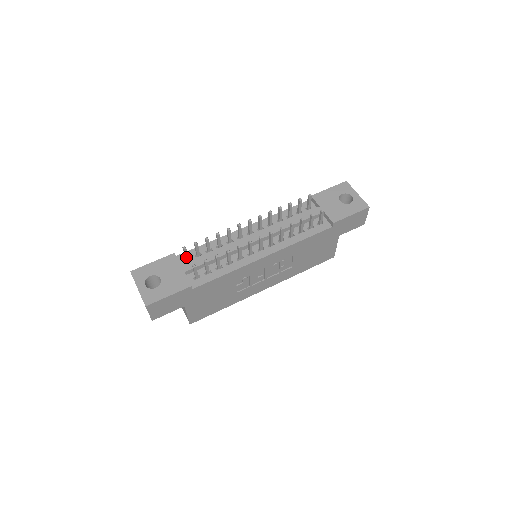
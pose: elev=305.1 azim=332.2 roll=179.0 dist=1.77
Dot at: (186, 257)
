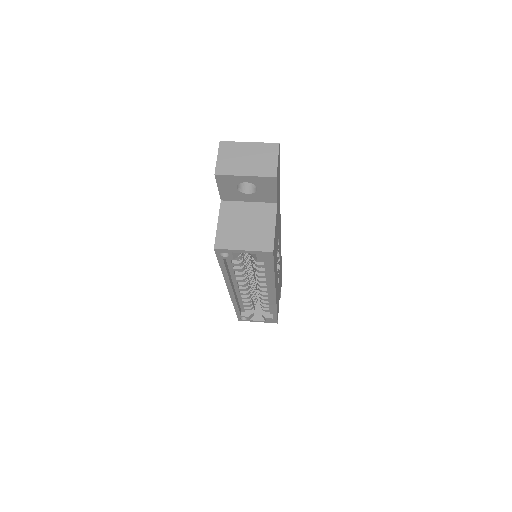
Dot at: occluded
